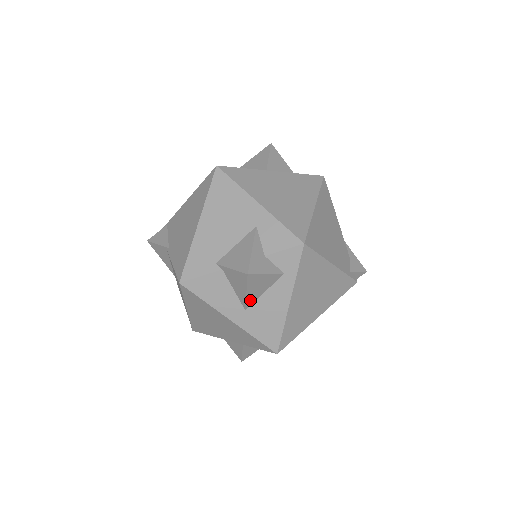
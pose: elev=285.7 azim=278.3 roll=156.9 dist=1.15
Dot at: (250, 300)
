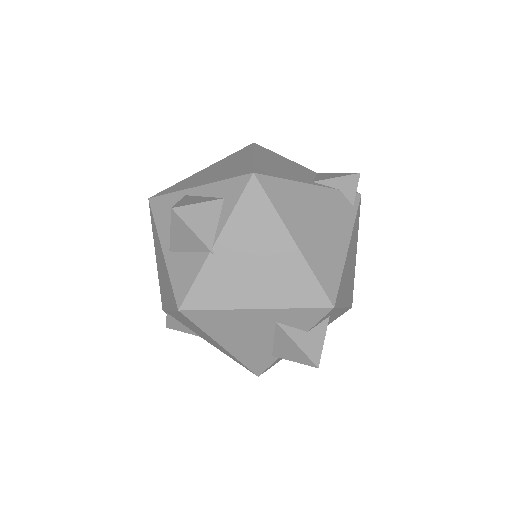
Dot at: occluded
